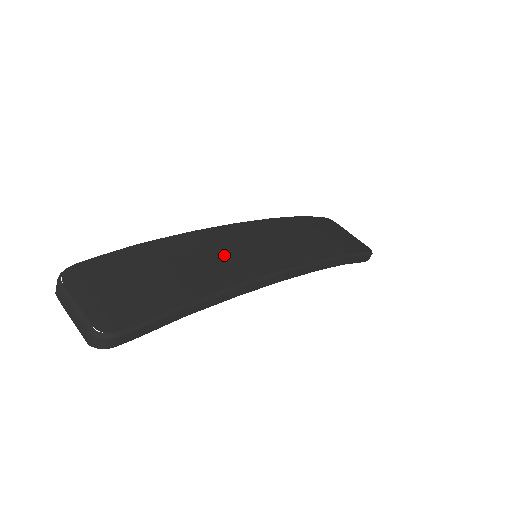
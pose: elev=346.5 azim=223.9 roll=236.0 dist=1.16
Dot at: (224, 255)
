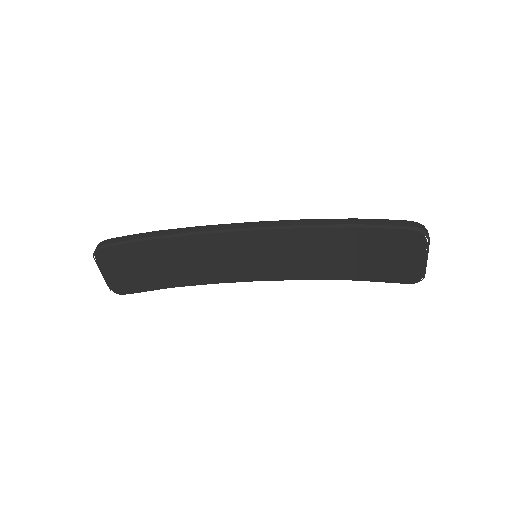
Dot at: occluded
